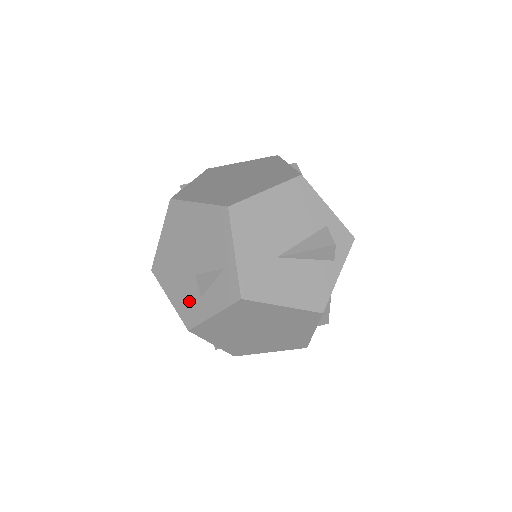
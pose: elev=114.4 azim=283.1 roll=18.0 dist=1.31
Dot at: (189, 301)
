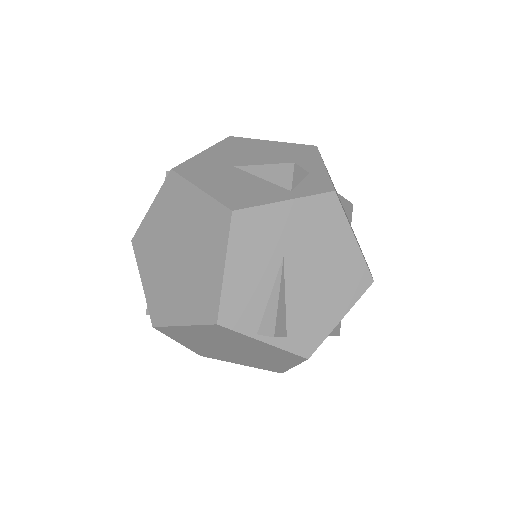
Dot at: occluded
